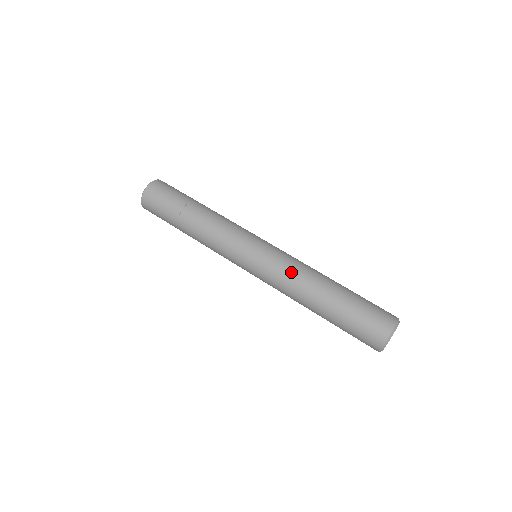
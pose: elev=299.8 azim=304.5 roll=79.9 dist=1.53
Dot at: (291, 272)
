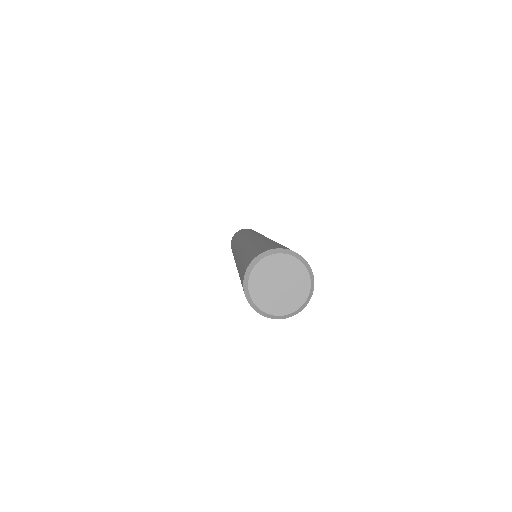
Dot at: occluded
